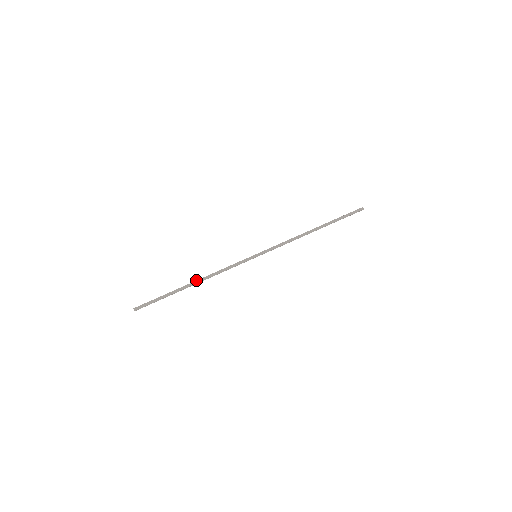
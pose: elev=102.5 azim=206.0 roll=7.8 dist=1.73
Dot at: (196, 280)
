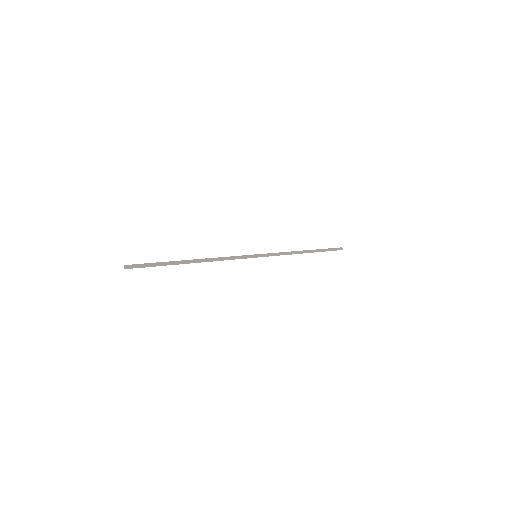
Dot at: (197, 259)
